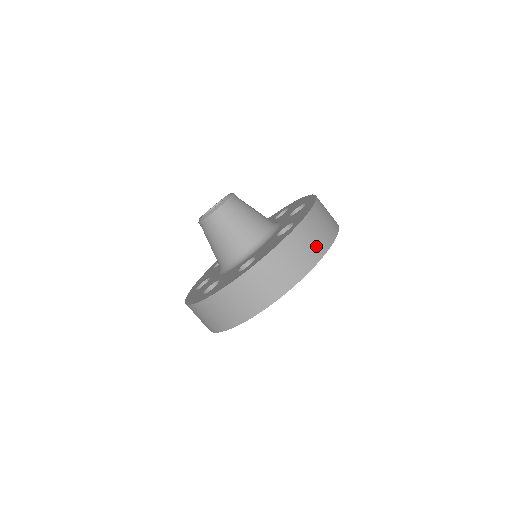
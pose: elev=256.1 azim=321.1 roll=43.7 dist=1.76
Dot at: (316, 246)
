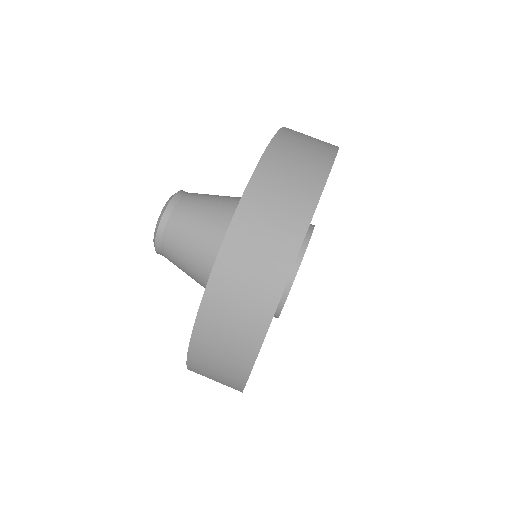
Dot at: (315, 153)
